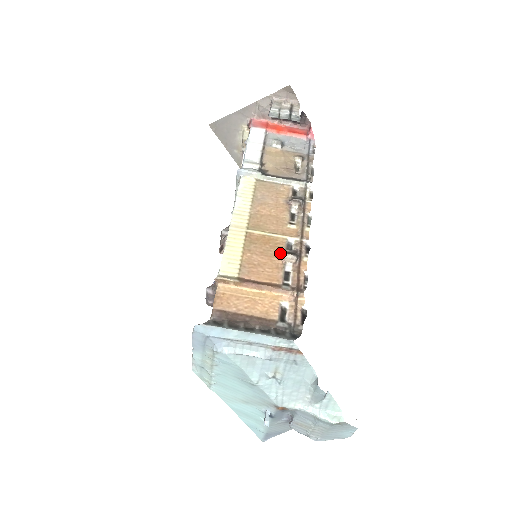
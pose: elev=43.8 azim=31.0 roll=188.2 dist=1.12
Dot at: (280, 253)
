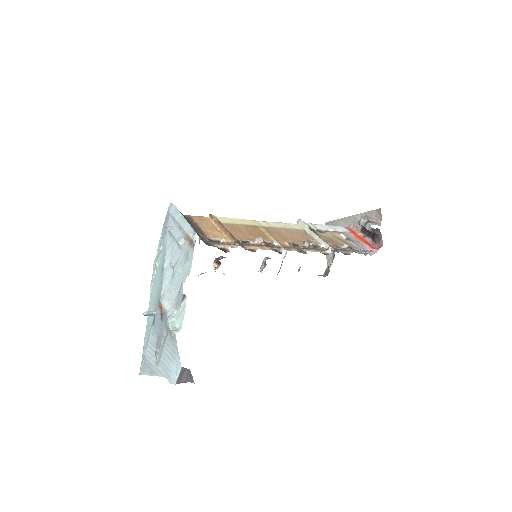
Dot at: occluded
